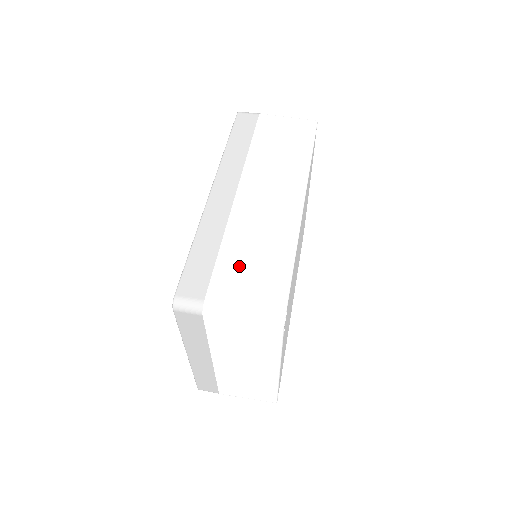
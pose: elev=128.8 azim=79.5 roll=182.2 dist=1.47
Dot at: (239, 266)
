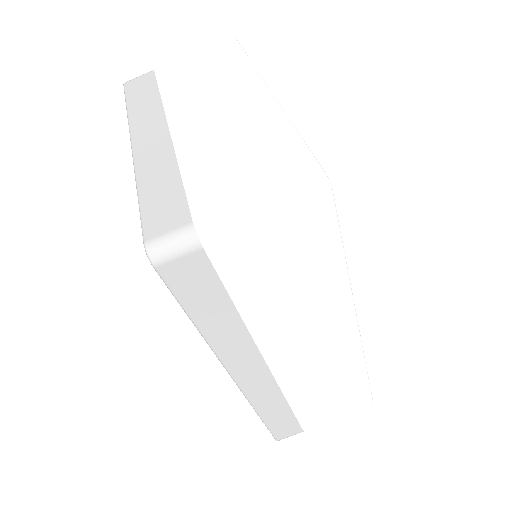
Dot at: (318, 406)
